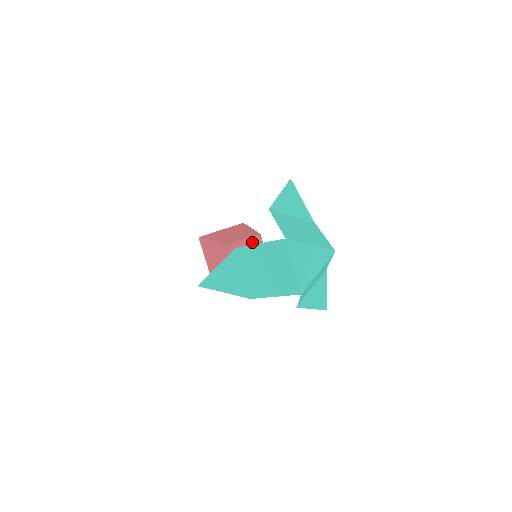
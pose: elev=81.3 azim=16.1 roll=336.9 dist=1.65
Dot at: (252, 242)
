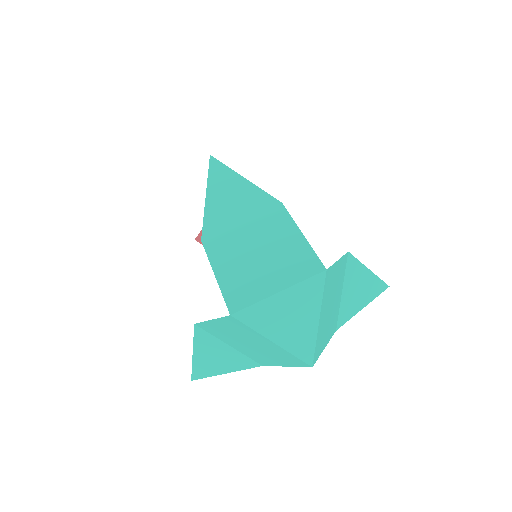
Dot at: occluded
